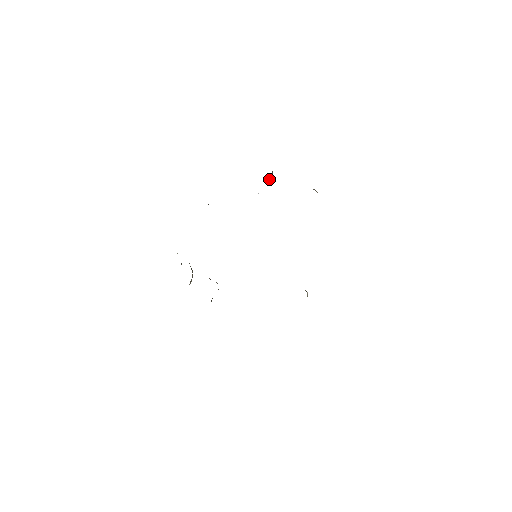
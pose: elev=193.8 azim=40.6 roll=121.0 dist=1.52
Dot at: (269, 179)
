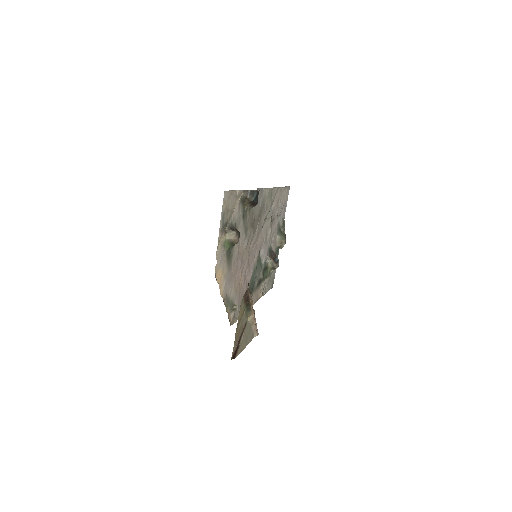
Dot at: (251, 201)
